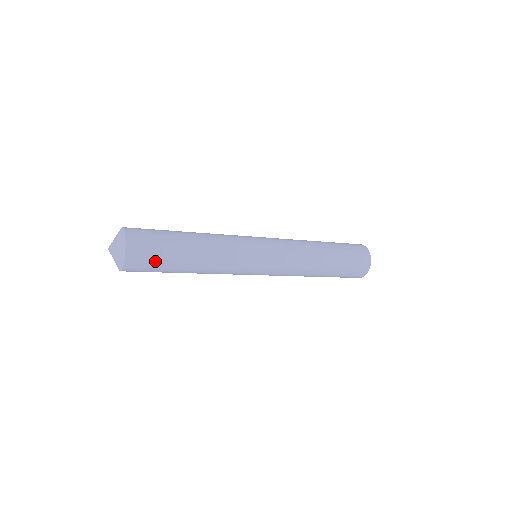
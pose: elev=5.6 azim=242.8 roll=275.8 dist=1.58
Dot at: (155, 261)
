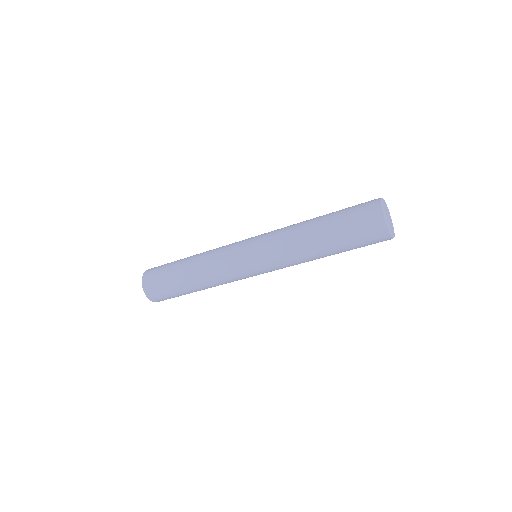
Dot at: (167, 293)
